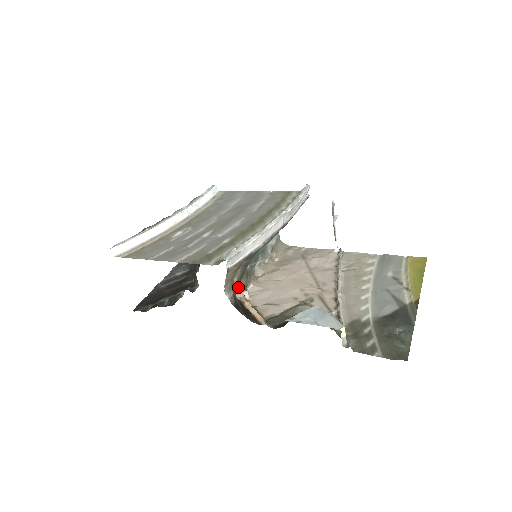
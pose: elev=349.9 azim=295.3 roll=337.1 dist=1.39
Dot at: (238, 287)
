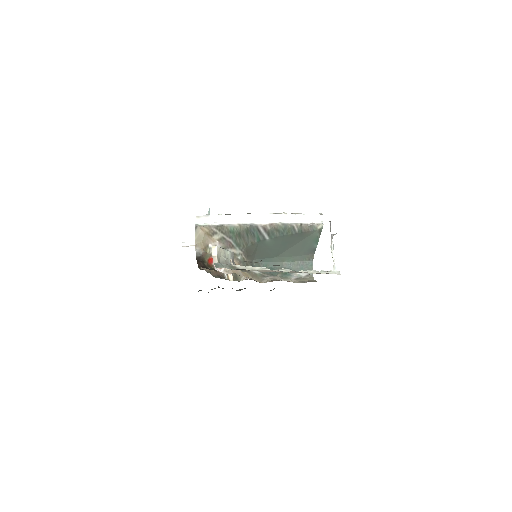
Dot at: occluded
